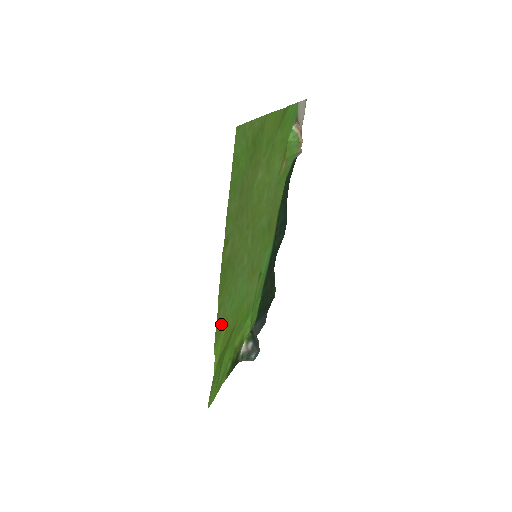
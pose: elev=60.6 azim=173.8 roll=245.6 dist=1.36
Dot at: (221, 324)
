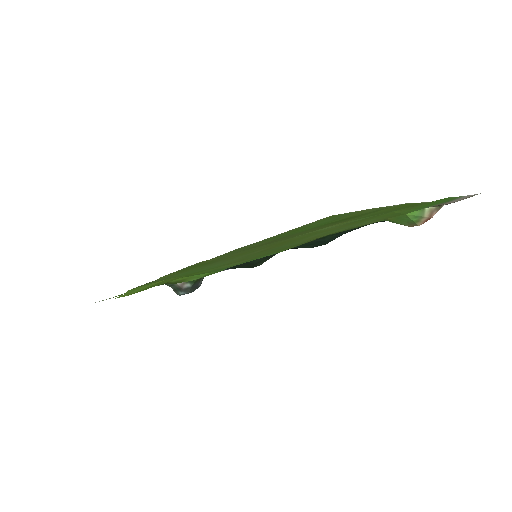
Dot at: (155, 281)
